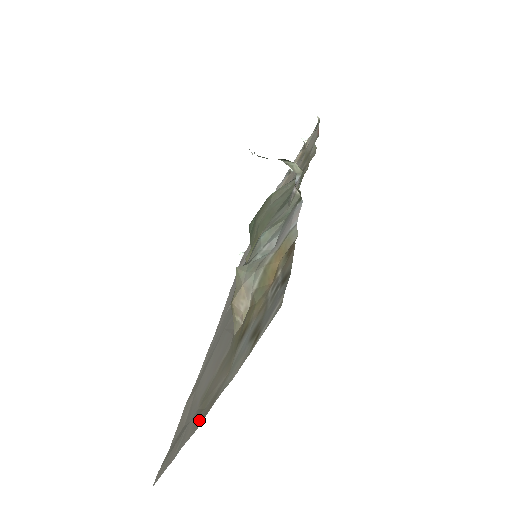
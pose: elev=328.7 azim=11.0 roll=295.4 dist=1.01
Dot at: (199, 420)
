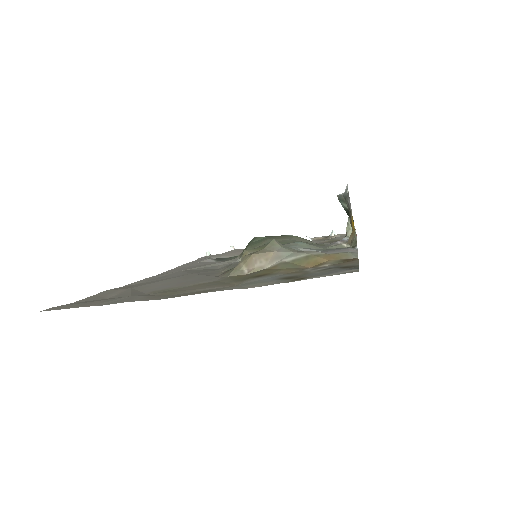
Dot at: (163, 297)
